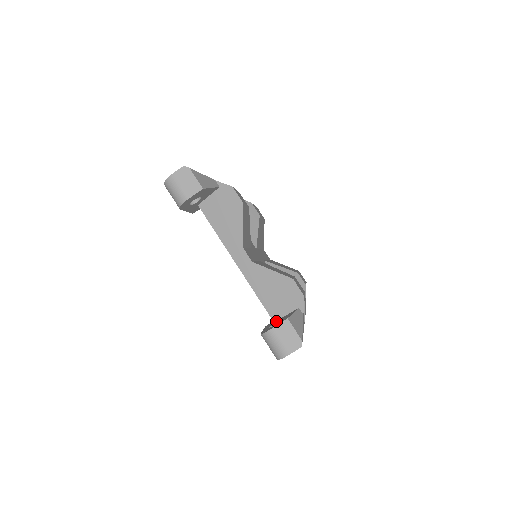
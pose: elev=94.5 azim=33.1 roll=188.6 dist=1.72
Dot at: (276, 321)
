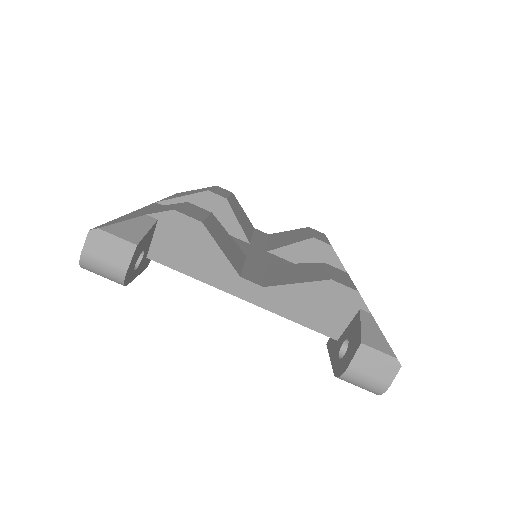
Dot at: (340, 340)
